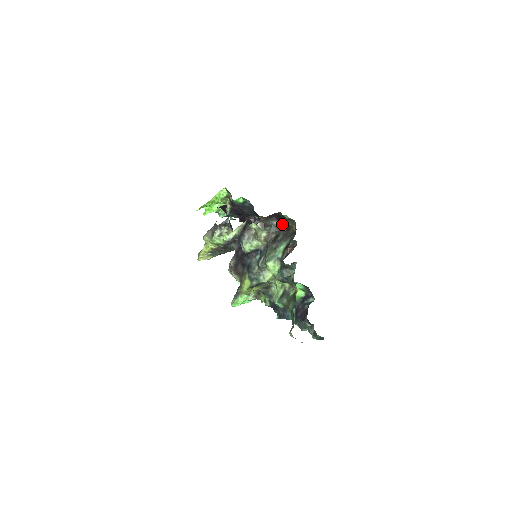
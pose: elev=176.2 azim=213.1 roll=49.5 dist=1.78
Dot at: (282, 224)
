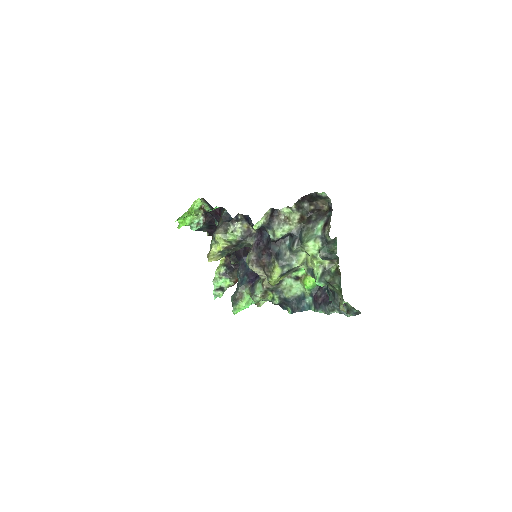
Dot at: (312, 206)
